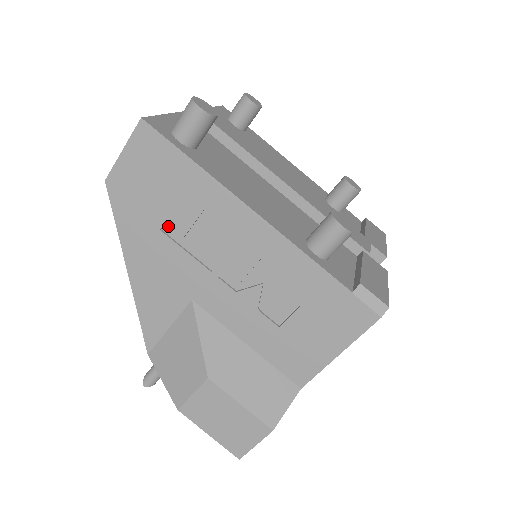
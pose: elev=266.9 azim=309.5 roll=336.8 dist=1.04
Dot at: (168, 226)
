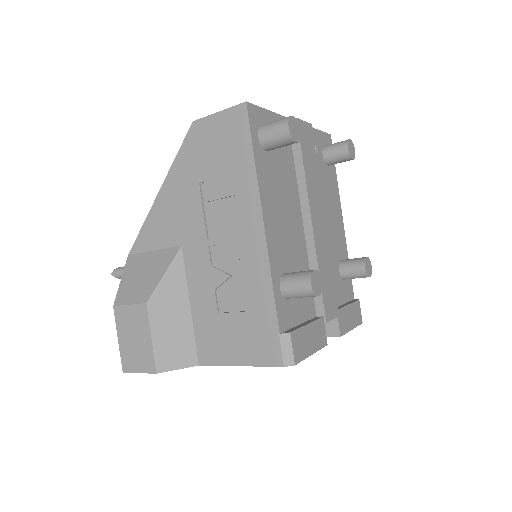
Dot at: (206, 185)
